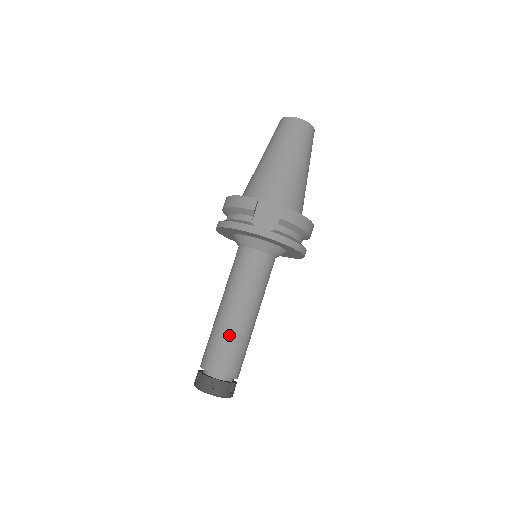
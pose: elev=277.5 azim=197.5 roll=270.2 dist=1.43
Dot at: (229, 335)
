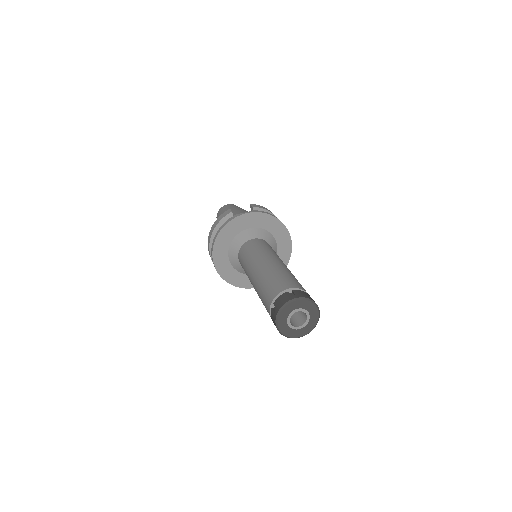
Dot at: (274, 271)
